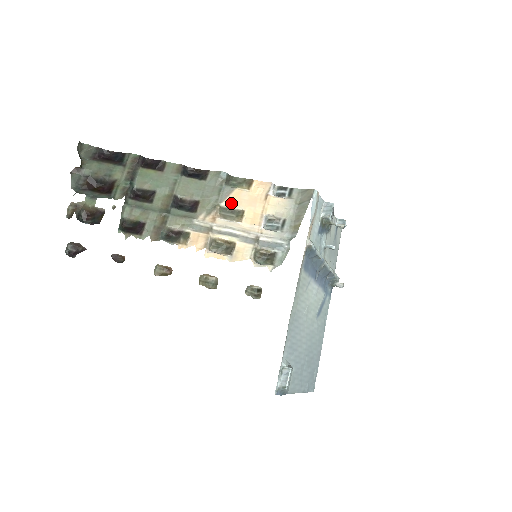
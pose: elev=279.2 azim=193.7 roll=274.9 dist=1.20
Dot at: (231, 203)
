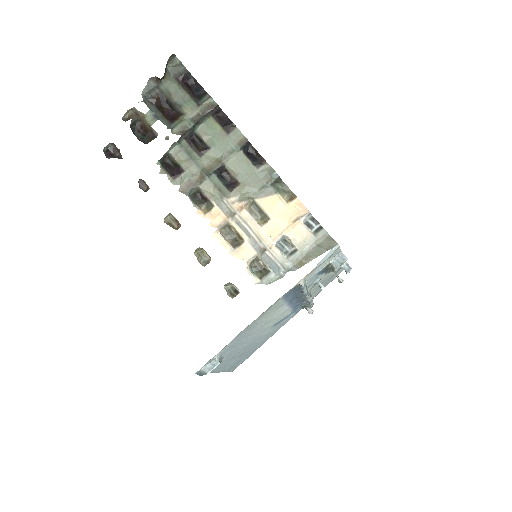
Dot at: (264, 204)
